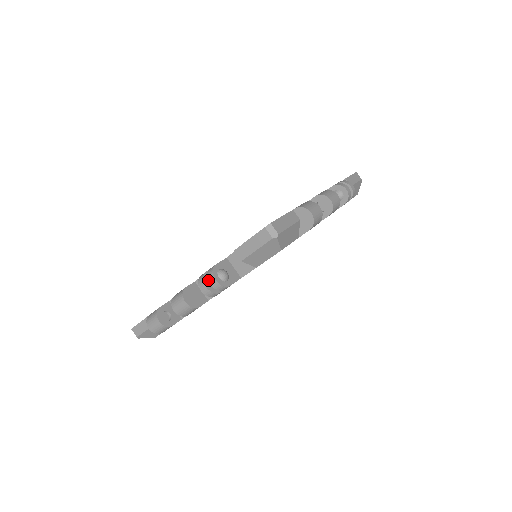
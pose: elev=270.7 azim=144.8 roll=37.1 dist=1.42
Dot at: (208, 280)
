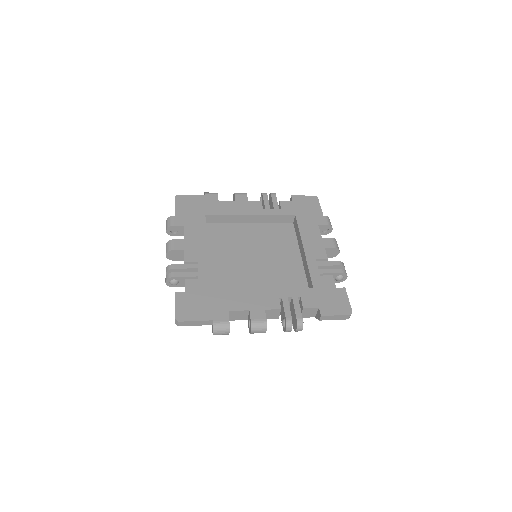
Dot at: (166, 276)
